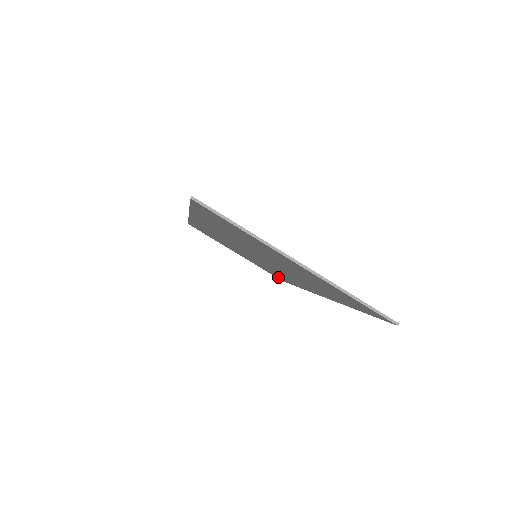
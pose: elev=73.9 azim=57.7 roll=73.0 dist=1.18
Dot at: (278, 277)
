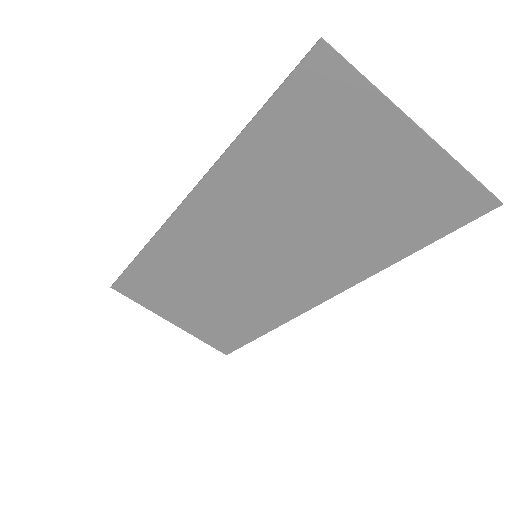
Dot at: (229, 341)
